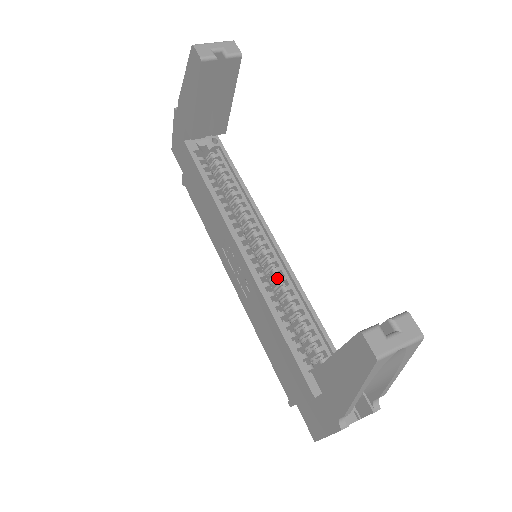
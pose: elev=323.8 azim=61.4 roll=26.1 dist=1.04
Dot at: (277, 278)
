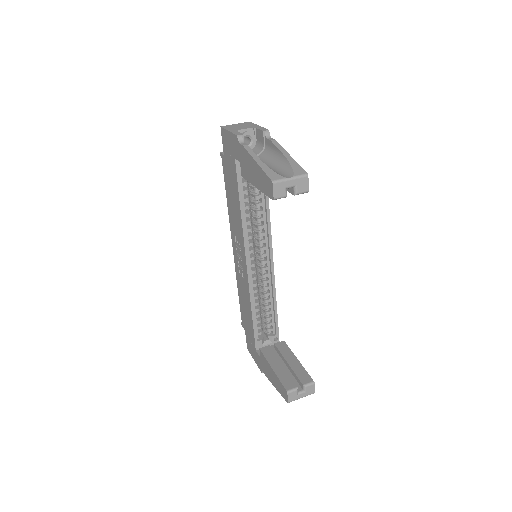
Dot at: (263, 280)
